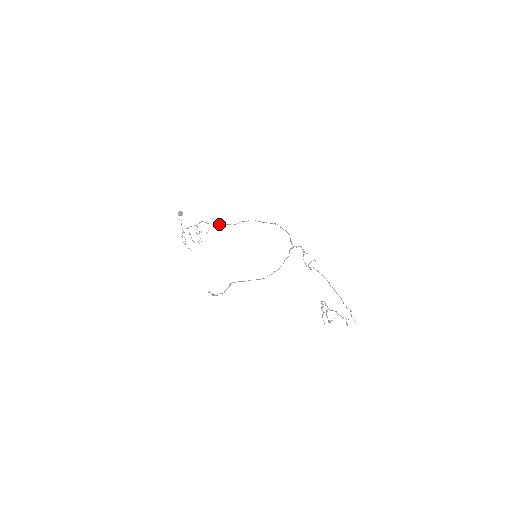
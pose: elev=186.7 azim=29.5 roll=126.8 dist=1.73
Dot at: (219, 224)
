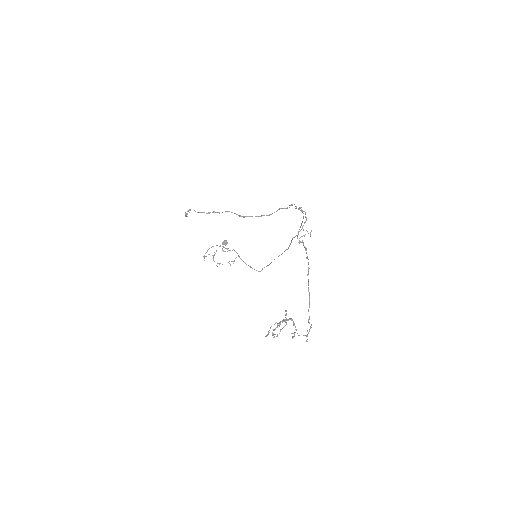
Dot at: (248, 265)
